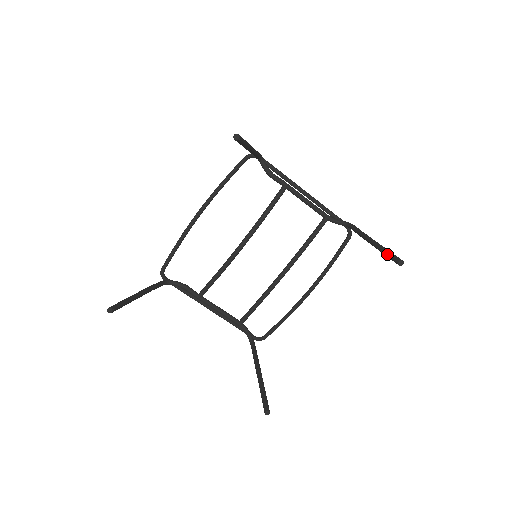
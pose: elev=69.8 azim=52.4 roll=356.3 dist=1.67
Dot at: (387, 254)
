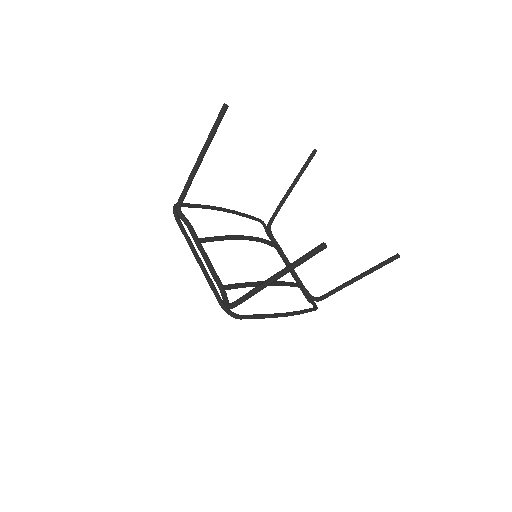
Dot at: (382, 262)
